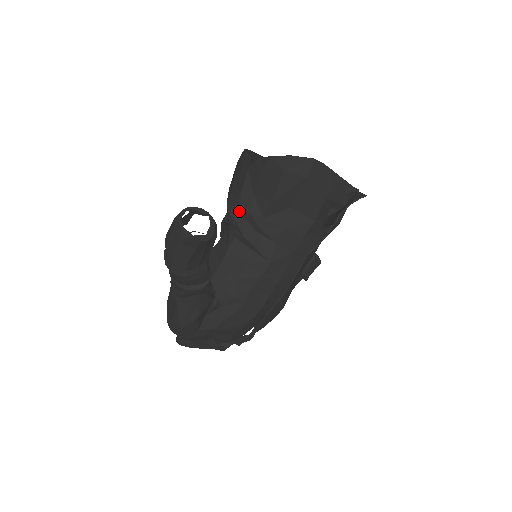
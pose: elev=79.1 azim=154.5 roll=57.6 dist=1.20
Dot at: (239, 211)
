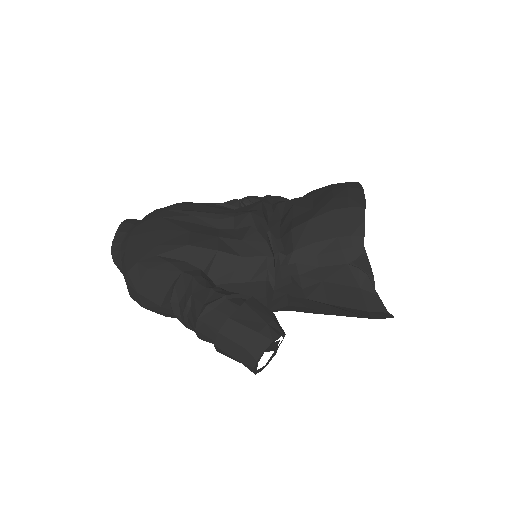
Dot at: (297, 276)
